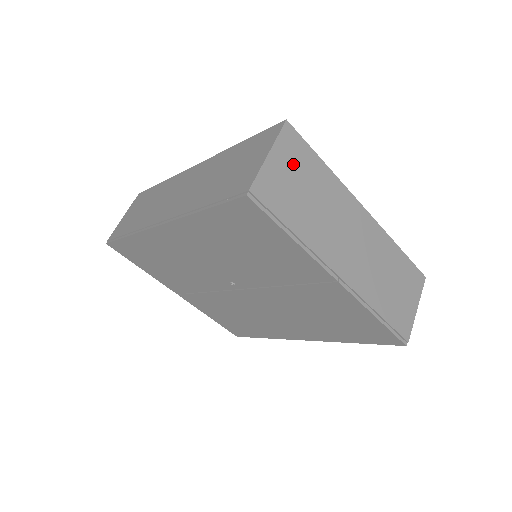
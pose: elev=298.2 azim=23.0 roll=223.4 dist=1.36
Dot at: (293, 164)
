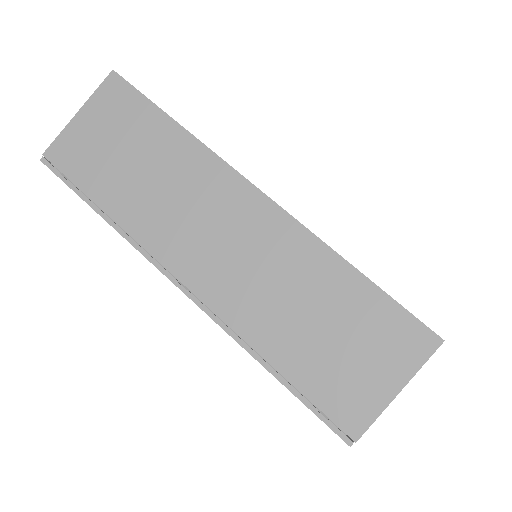
Dot at: occluded
